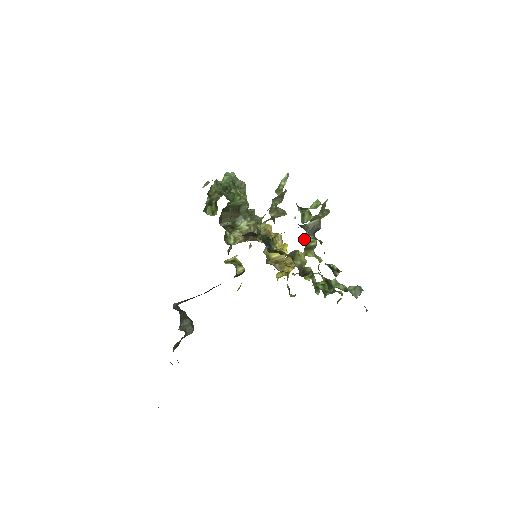
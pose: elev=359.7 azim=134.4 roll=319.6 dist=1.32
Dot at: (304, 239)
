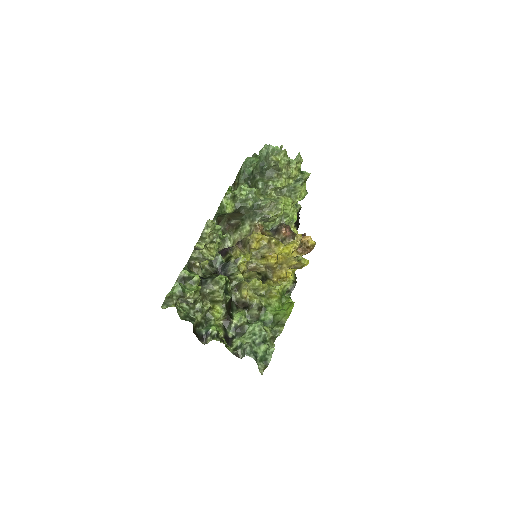
Dot at: (208, 294)
